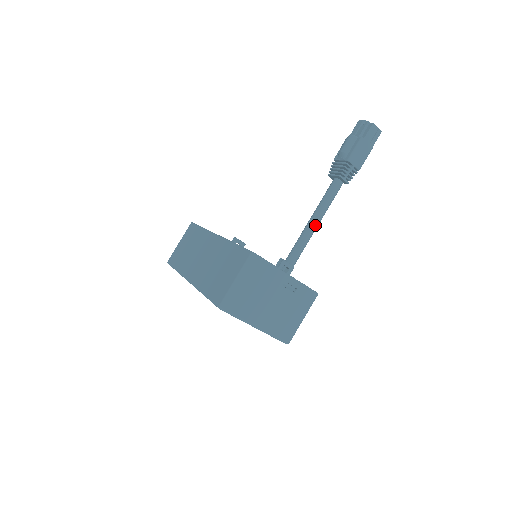
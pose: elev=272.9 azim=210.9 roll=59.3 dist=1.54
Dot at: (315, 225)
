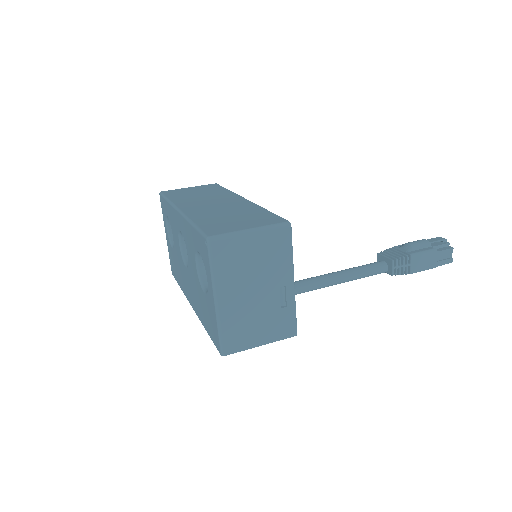
Dot at: (334, 281)
